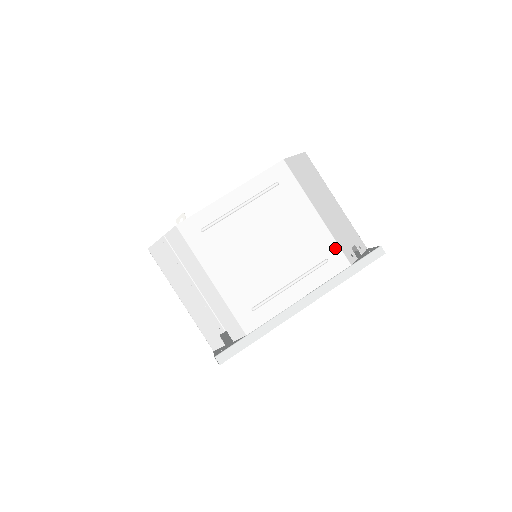
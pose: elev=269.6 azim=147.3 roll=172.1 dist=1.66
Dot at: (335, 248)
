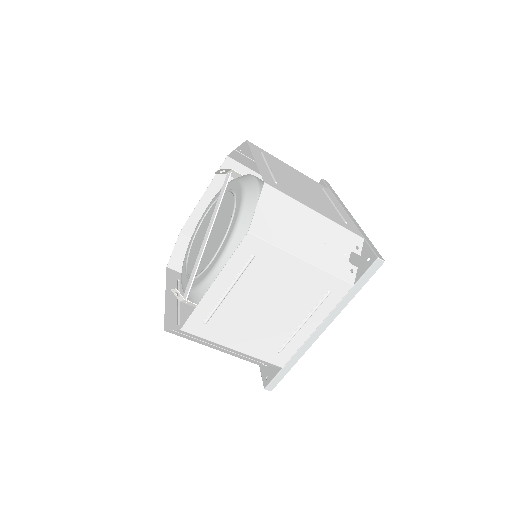
Dot at: (333, 280)
